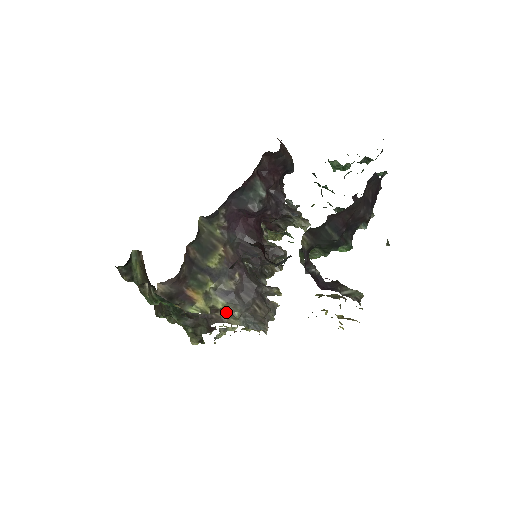
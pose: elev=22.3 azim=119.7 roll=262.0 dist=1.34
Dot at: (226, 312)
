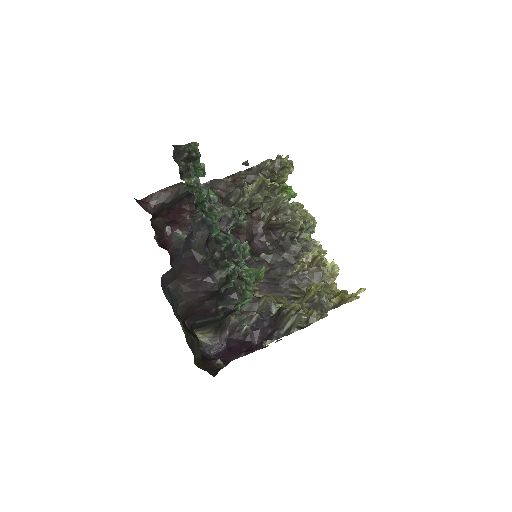
Dot at: occluded
